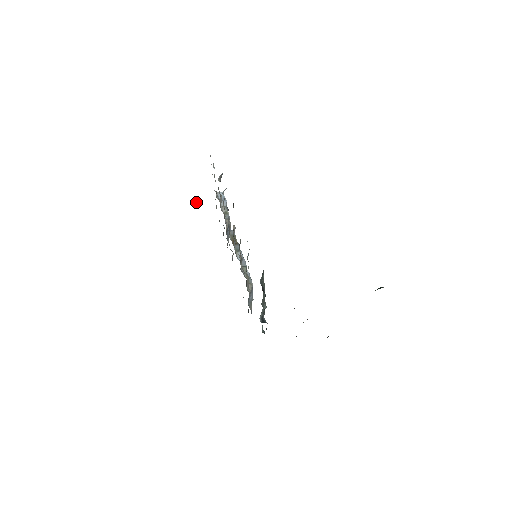
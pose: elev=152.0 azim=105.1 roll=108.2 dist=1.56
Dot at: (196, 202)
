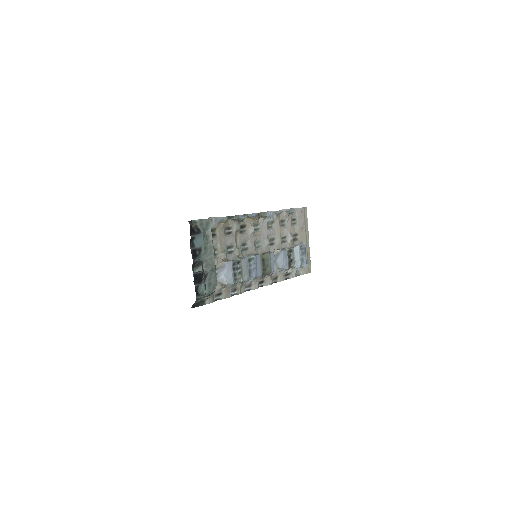
Dot at: occluded
